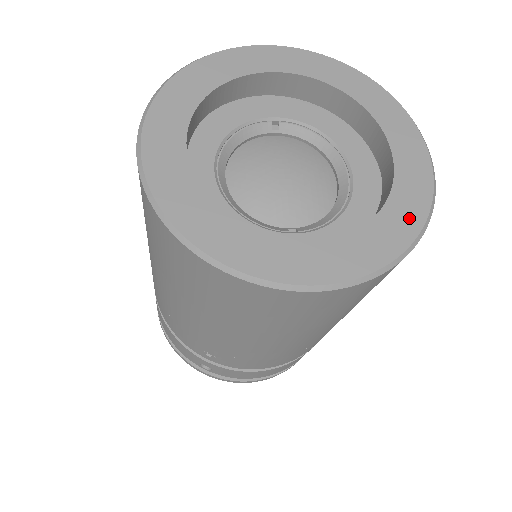
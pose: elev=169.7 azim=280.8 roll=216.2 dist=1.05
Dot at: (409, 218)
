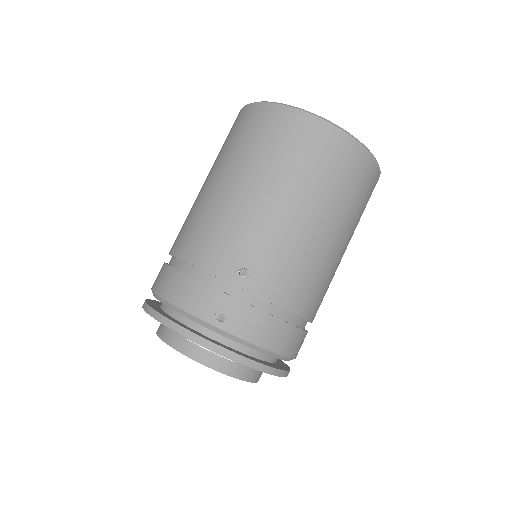
Dot at: occluded
